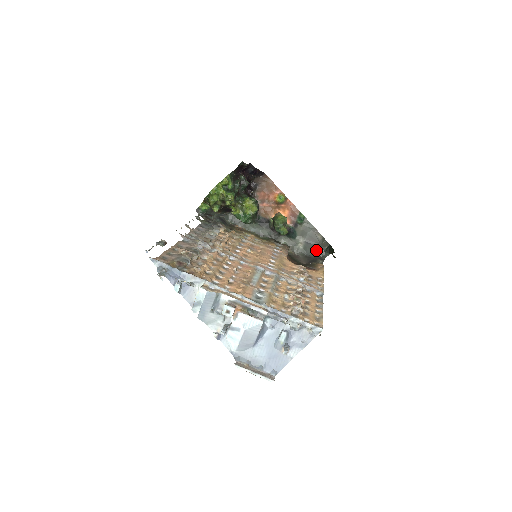
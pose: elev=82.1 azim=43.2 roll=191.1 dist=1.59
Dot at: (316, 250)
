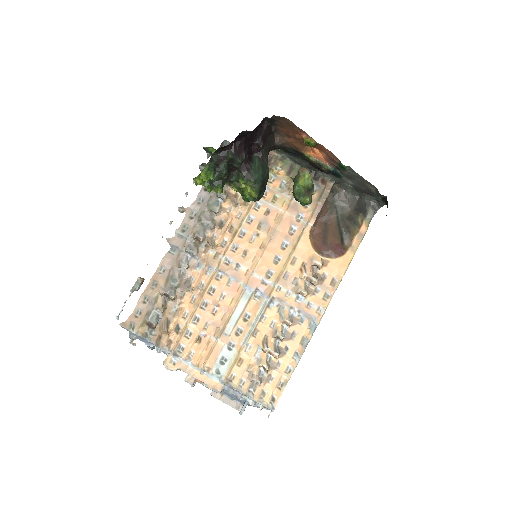
Dot at: (369, 195)
